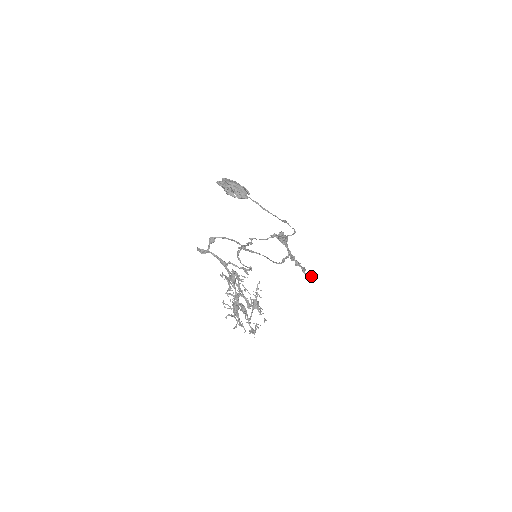
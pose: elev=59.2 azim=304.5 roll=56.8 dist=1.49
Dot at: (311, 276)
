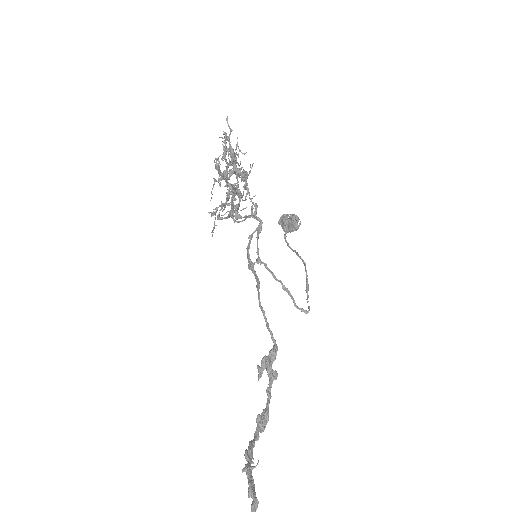
Dot at: (255, 511)
